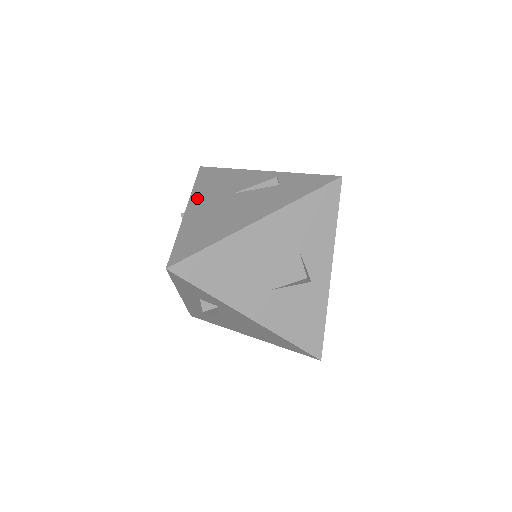
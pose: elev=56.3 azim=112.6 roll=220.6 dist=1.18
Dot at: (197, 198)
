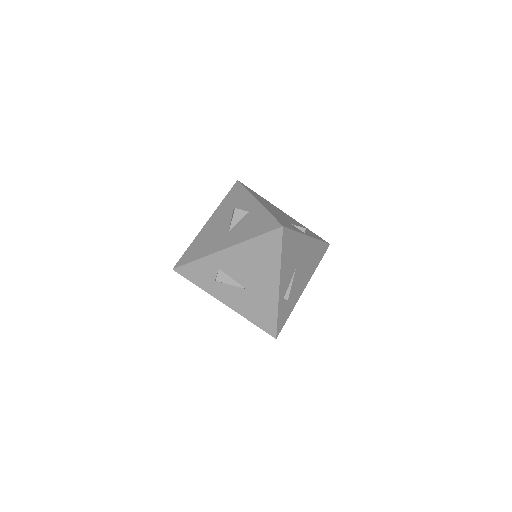
Dot at: occluded
